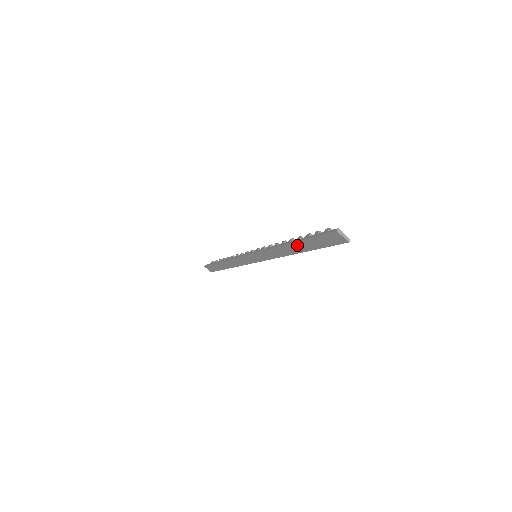
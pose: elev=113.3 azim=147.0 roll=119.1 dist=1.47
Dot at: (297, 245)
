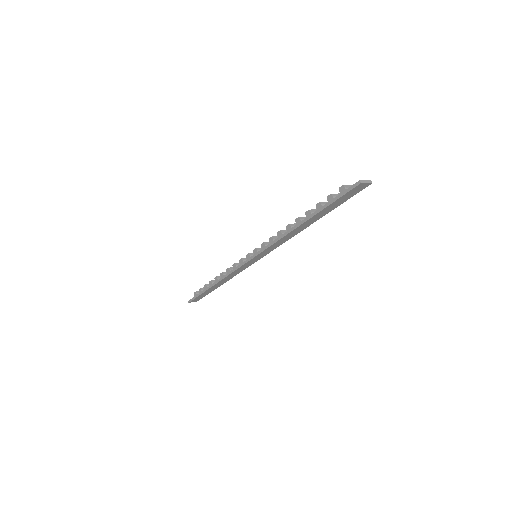
Dot at: (312, 219)
